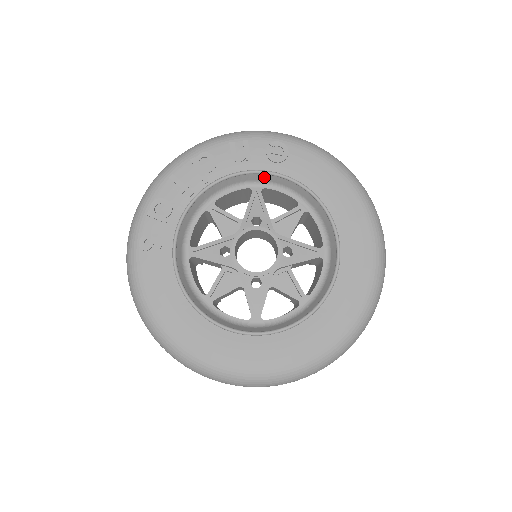
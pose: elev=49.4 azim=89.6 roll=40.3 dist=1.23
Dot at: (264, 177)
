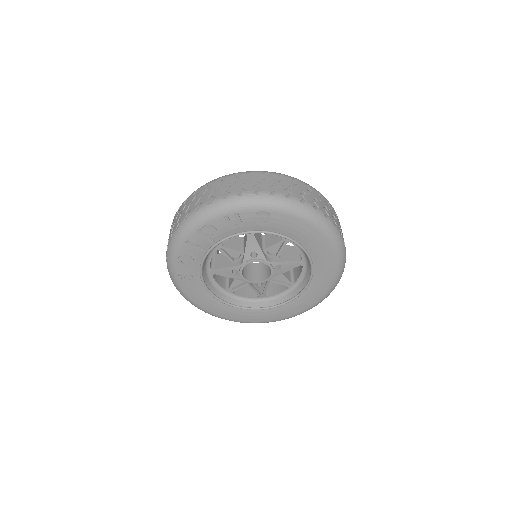
Dot at: occluded
